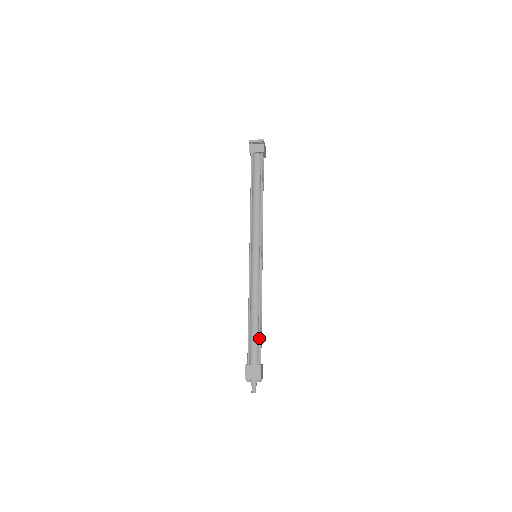
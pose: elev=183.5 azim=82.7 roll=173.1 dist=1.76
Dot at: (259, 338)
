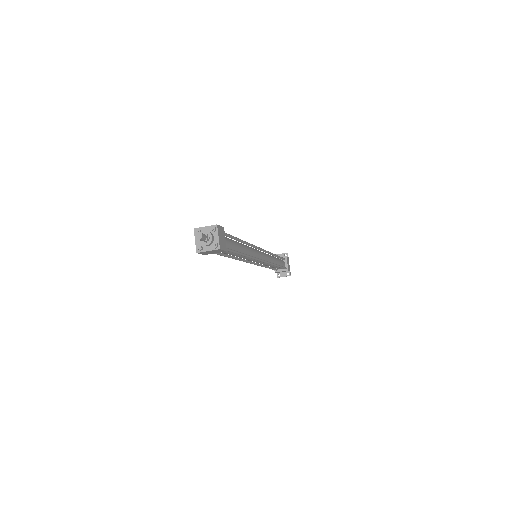
Dot at: (232, 236)
